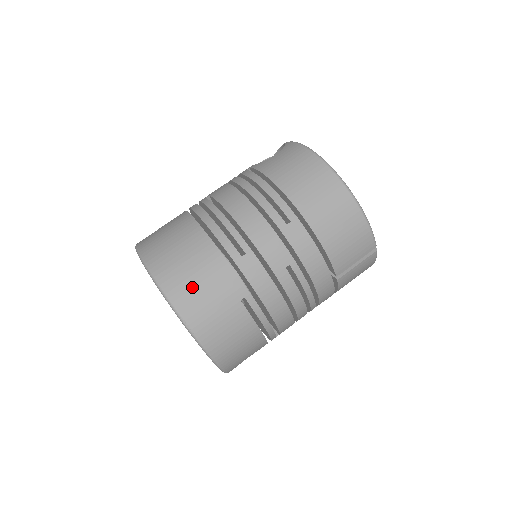
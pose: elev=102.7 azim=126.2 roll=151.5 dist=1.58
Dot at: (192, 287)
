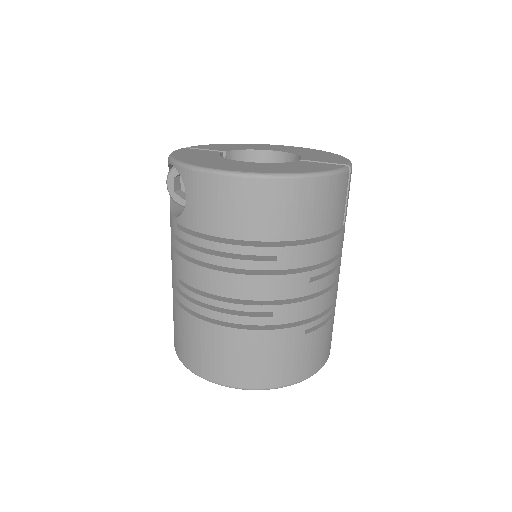
Dot at: (266, 368)
